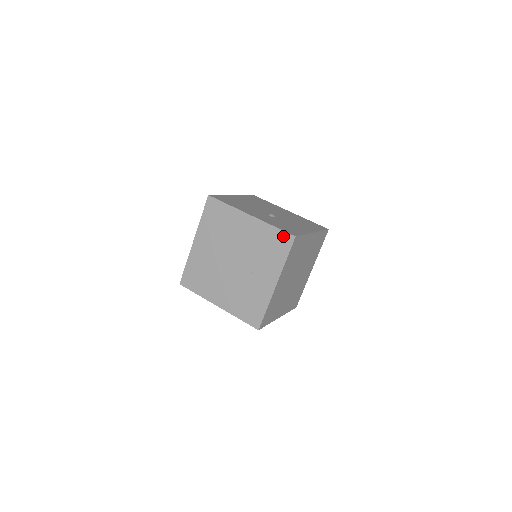
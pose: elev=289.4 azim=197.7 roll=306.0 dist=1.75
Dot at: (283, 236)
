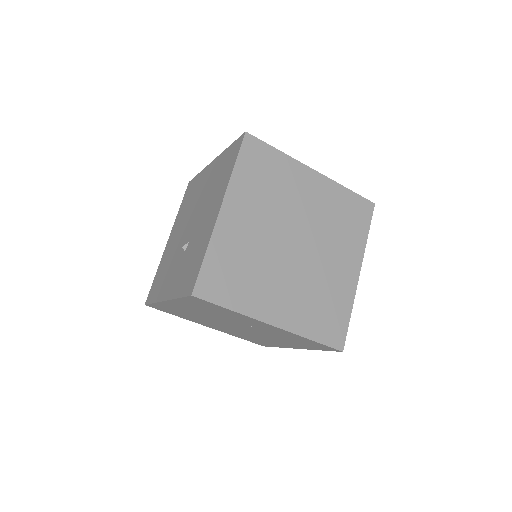
Dot at: (192, 300)
